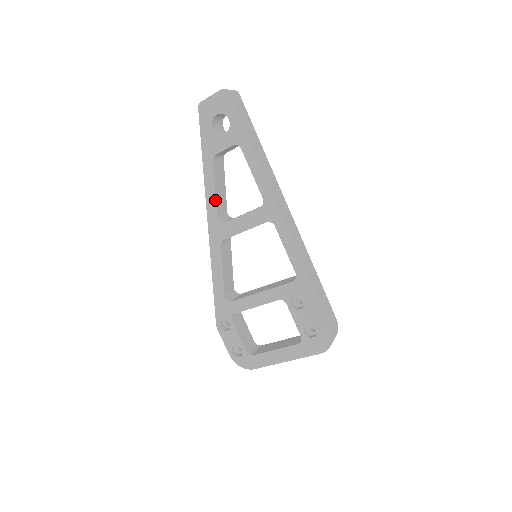
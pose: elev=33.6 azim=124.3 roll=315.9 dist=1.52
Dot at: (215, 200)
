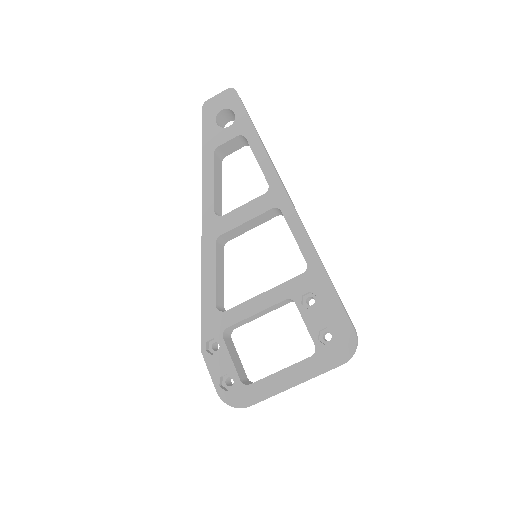
Dot at: (213, 193)
